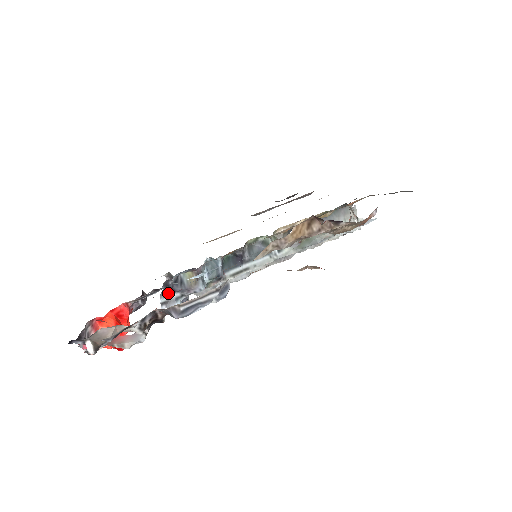
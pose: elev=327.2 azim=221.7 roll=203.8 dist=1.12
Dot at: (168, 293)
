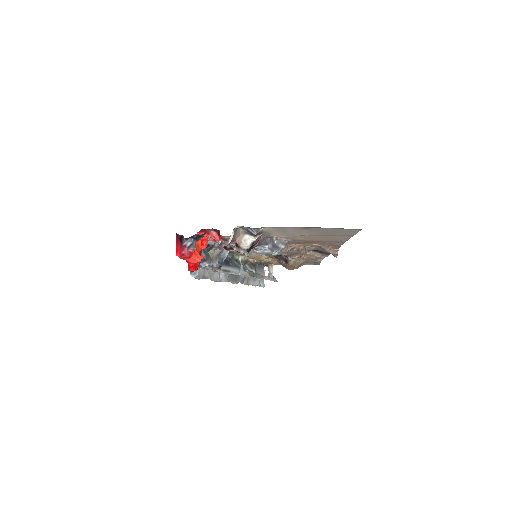
Dot at: occluded
